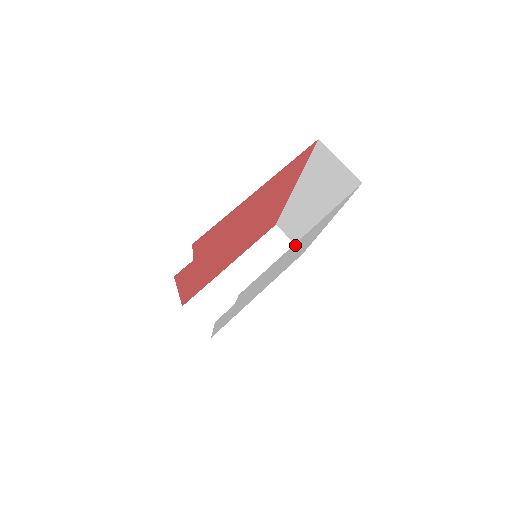
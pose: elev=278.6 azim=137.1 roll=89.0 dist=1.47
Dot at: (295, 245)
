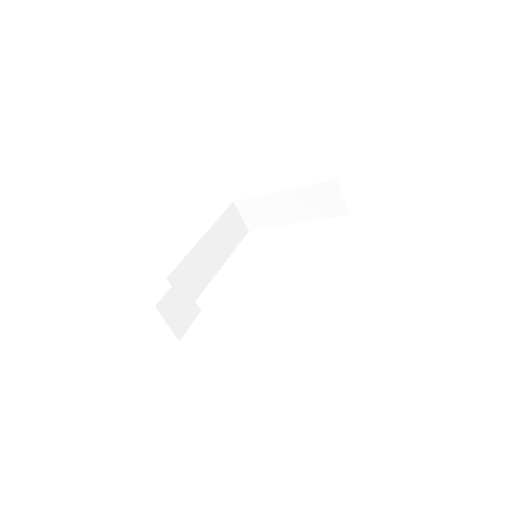
Dot at: occluded
